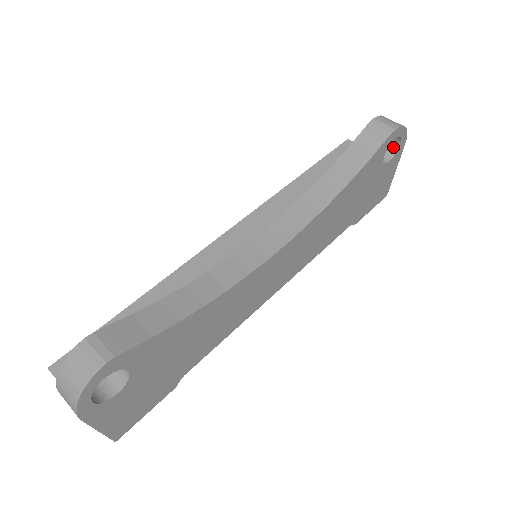
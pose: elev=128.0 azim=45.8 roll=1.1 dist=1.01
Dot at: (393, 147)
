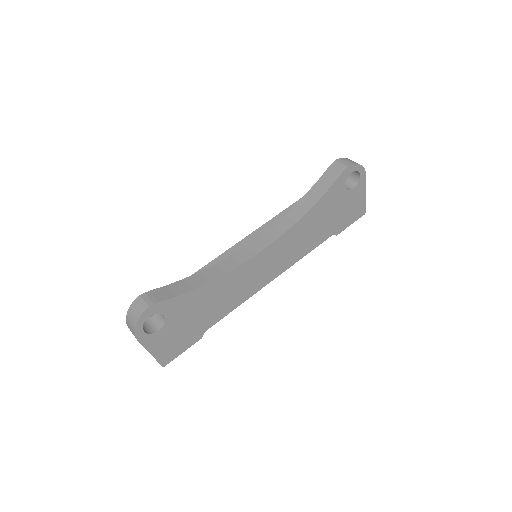
Dot at: (356, 178)
